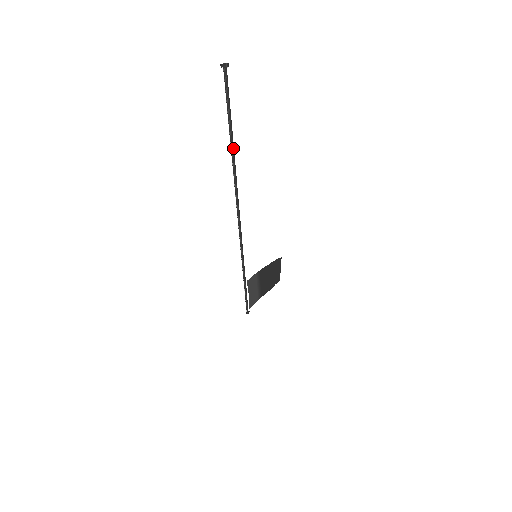
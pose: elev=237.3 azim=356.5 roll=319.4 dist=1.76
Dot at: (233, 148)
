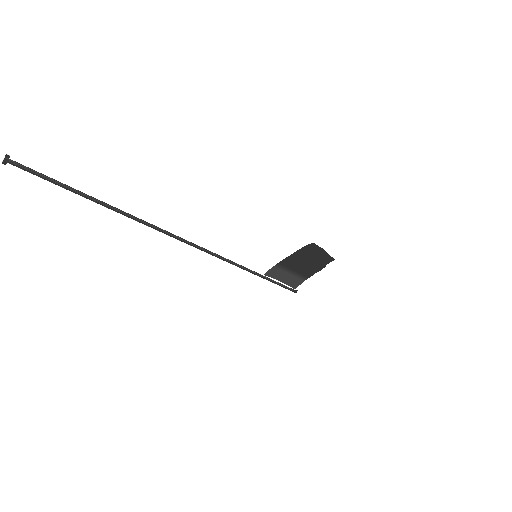
Dot at: (105, 206)
